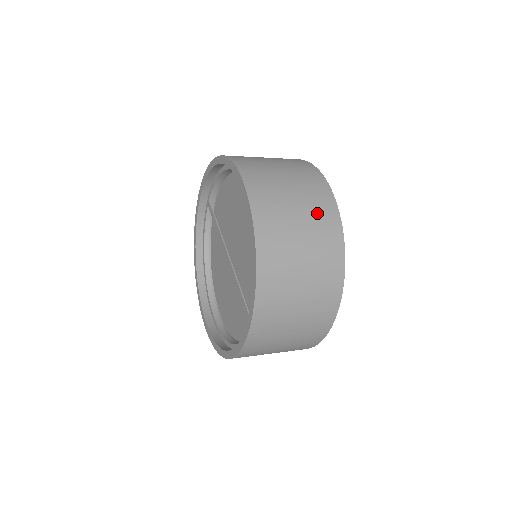
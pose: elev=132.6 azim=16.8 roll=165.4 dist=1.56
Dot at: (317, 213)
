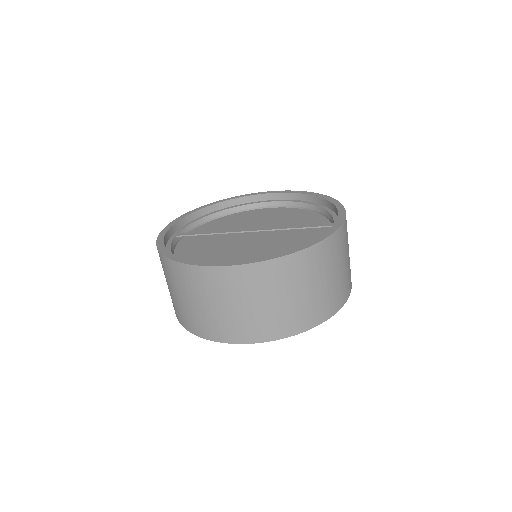
Dot at: occluded
